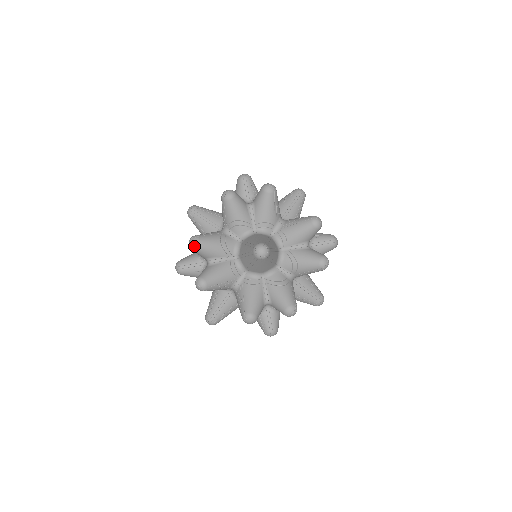
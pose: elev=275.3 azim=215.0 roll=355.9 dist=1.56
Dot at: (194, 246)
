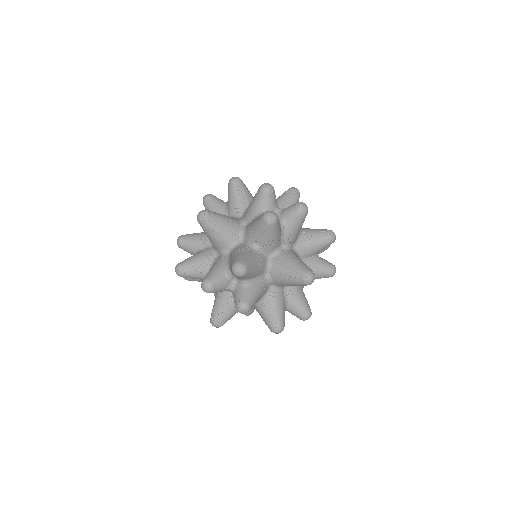
Dot at: (178, 242)
